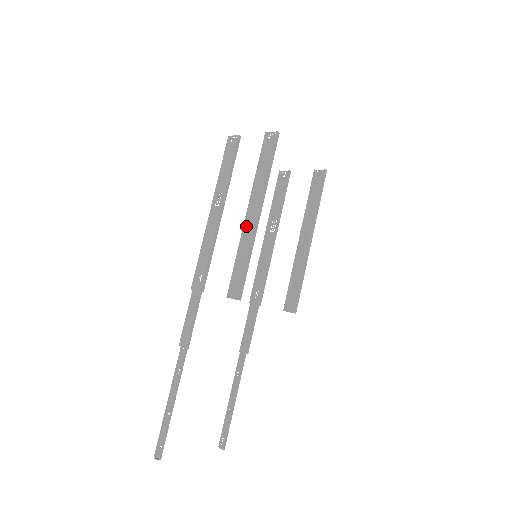
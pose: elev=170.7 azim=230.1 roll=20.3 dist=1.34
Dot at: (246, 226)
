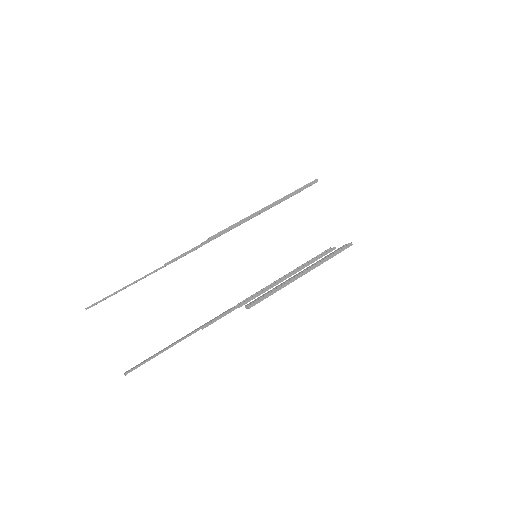
Dot at: occluded
